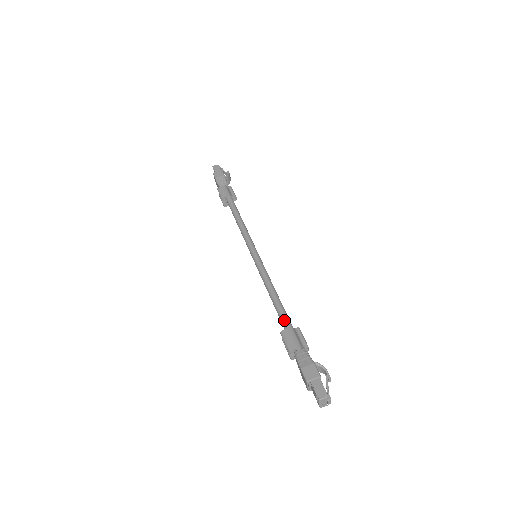
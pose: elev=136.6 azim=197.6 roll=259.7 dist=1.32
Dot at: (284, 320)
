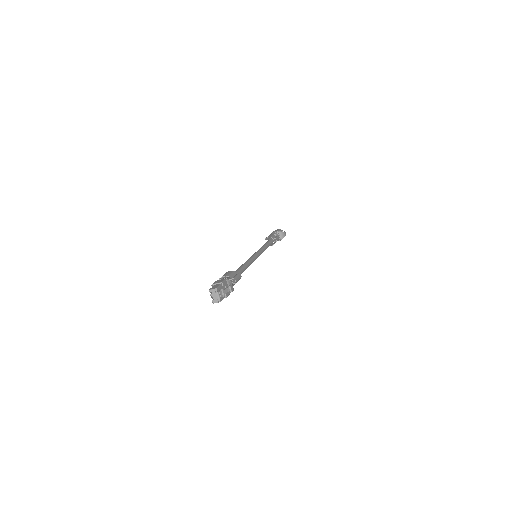
Dot at: (235, 271)
